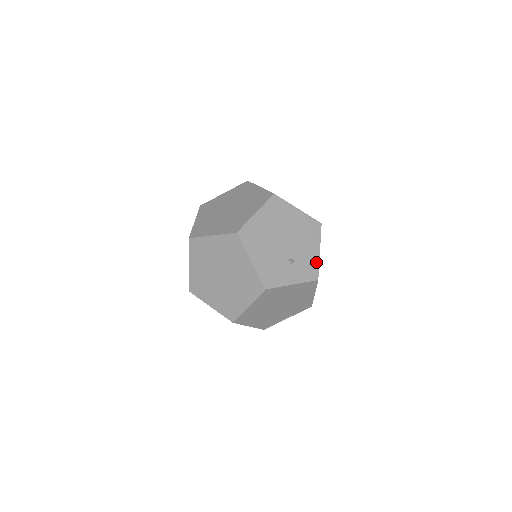
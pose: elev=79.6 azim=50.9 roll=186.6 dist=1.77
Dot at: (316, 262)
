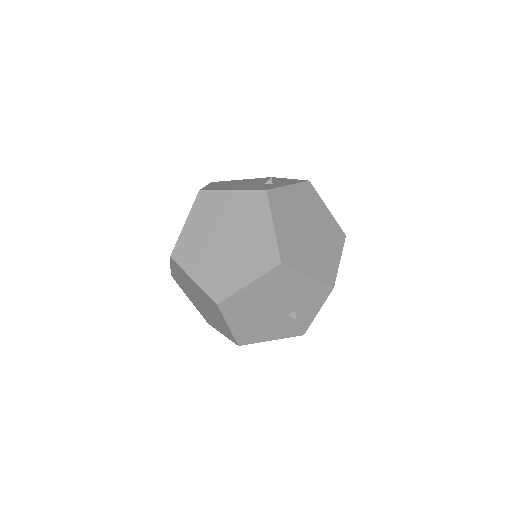
Dot at: (294, 180)
